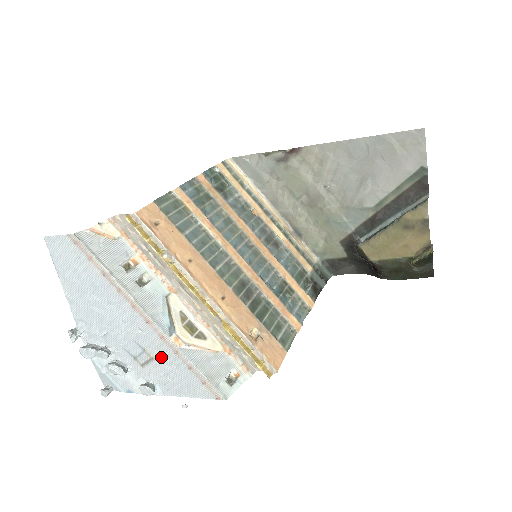
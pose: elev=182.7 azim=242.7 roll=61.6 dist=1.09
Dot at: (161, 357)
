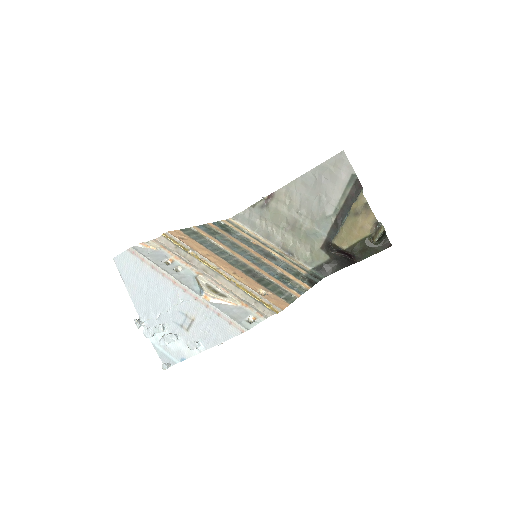
Dot at: (198, 316)
